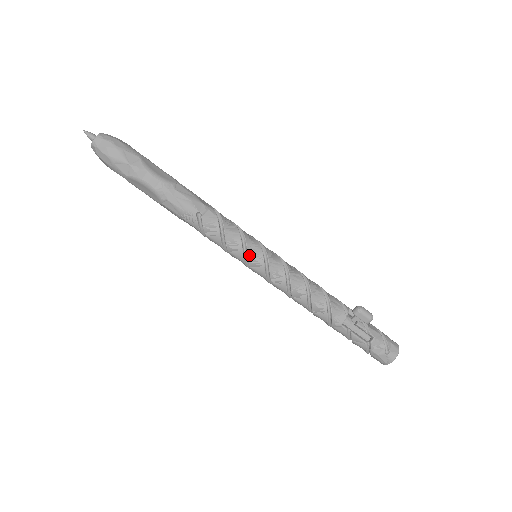
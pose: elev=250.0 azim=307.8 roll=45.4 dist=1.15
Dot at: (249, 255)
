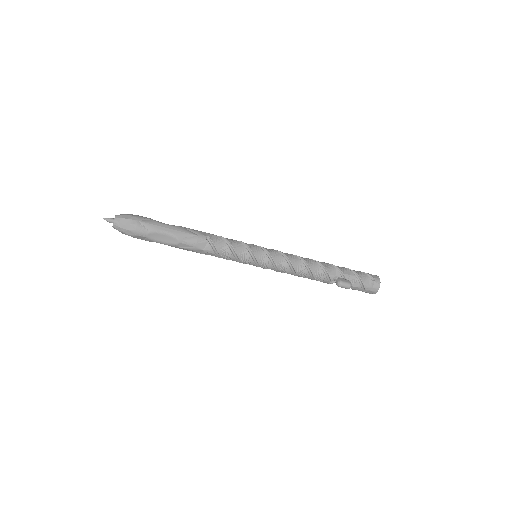
Dot at: occluded
